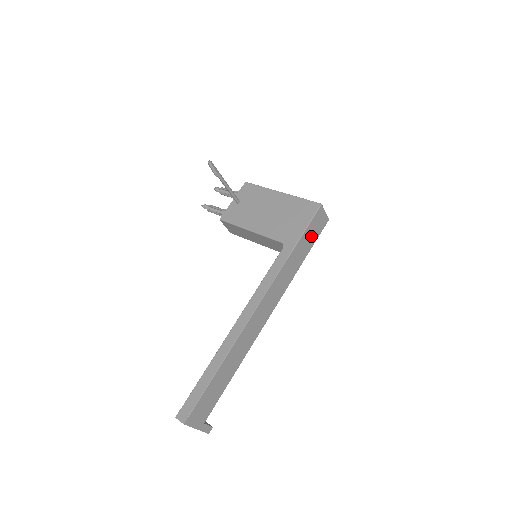
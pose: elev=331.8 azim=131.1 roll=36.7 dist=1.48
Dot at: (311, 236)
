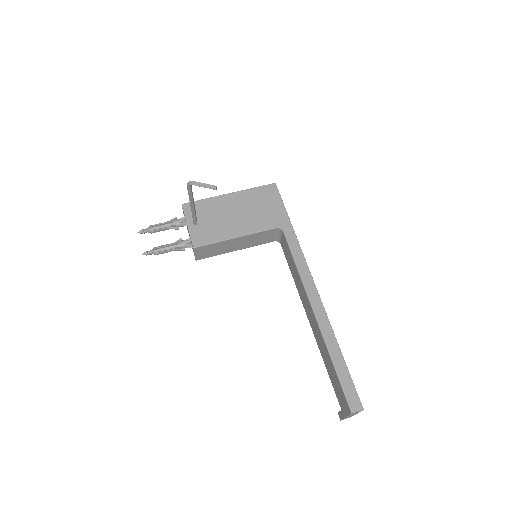
Dot at: occluded
